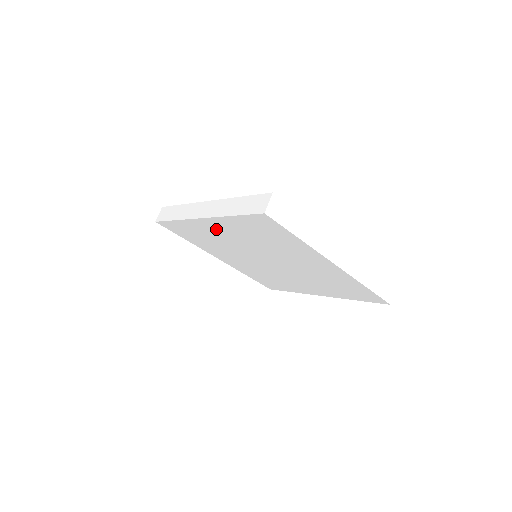
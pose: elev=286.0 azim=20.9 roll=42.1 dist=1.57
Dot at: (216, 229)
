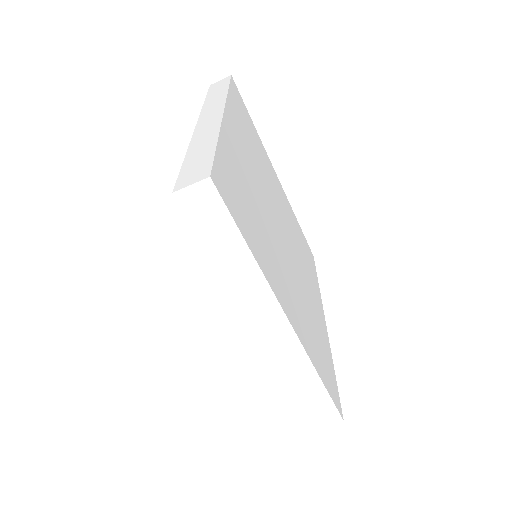
Dot at: occluded
